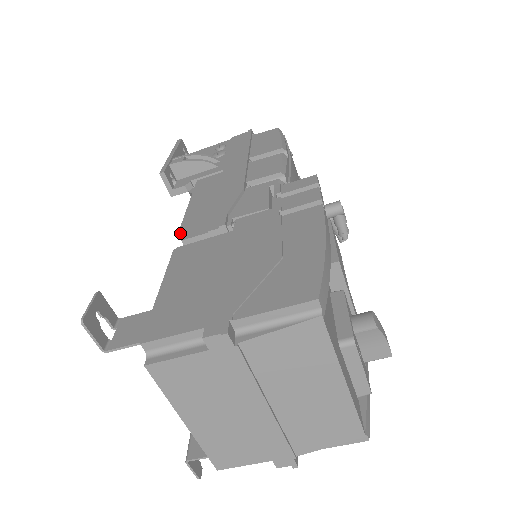
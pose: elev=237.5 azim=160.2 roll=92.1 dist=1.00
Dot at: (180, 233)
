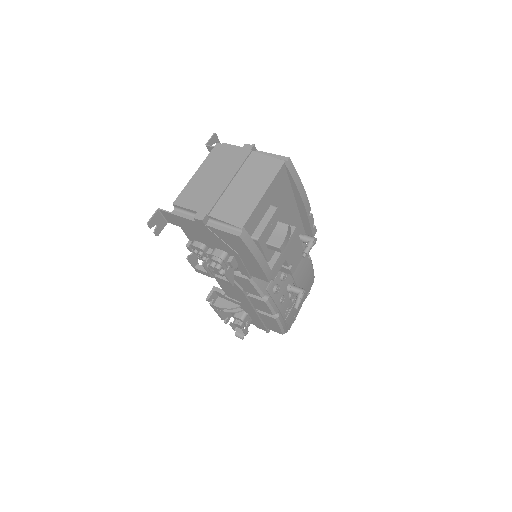
Dot at: occluded
